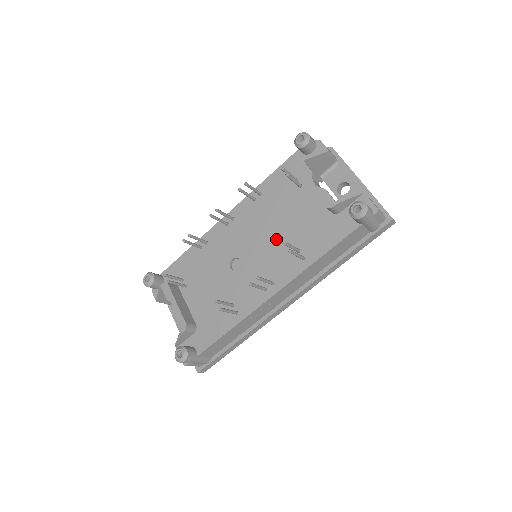
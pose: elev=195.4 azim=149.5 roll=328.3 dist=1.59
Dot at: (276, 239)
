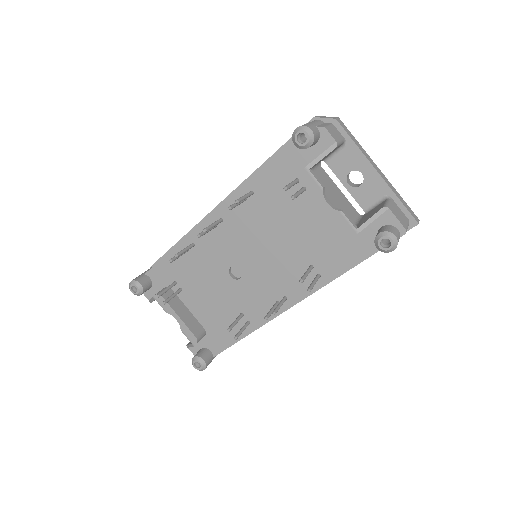
Dot at: (281, 251)
